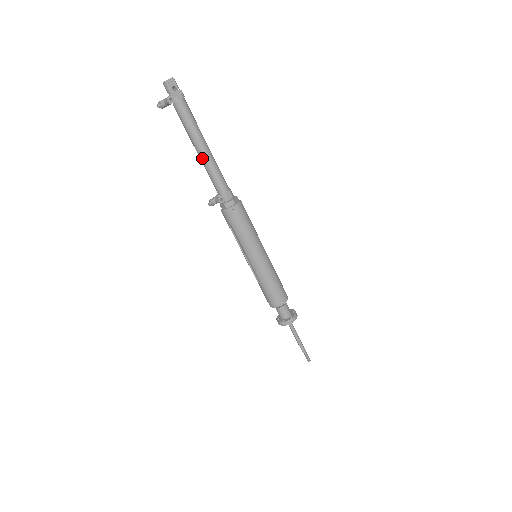
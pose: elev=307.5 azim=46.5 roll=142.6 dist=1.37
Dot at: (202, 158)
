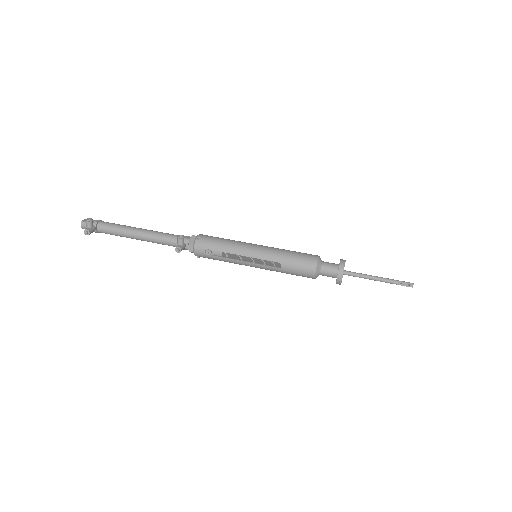
Dot at: (145, 236)
